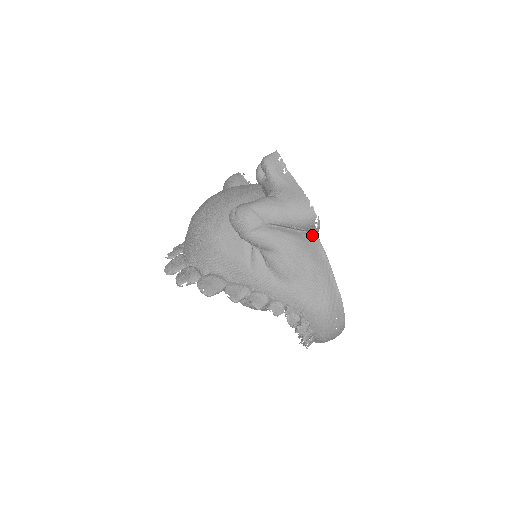
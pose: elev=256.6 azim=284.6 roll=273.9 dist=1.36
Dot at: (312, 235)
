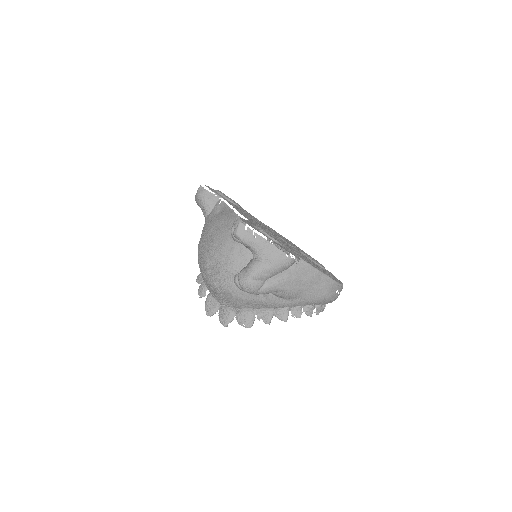
Dot at: (296, 262)
